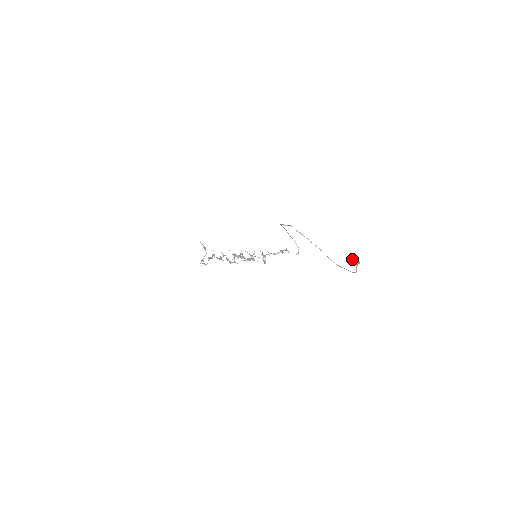
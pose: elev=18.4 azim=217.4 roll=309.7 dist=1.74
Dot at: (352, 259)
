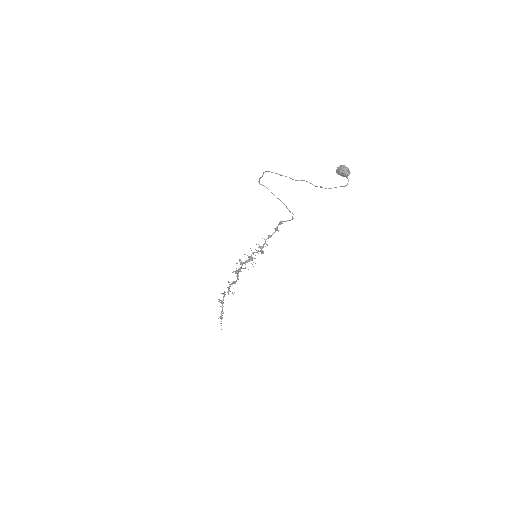
Dot at: (338, 168)
